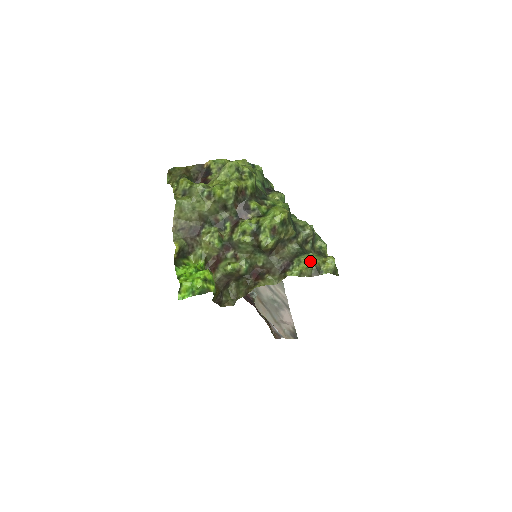
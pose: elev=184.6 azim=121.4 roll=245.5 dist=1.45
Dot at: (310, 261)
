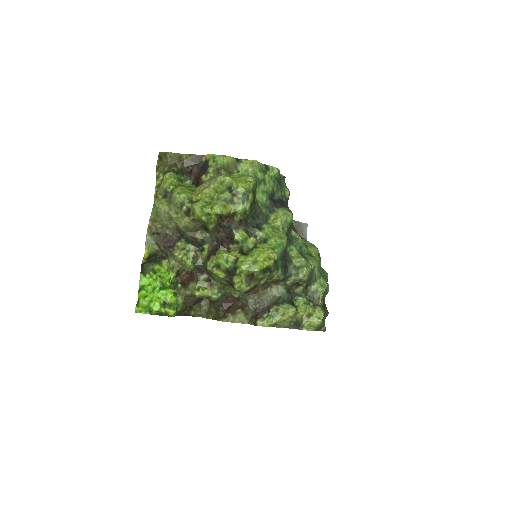
Dot at: (288, 317)
